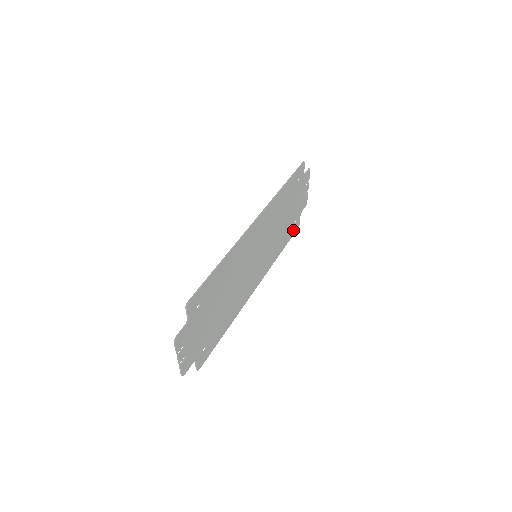
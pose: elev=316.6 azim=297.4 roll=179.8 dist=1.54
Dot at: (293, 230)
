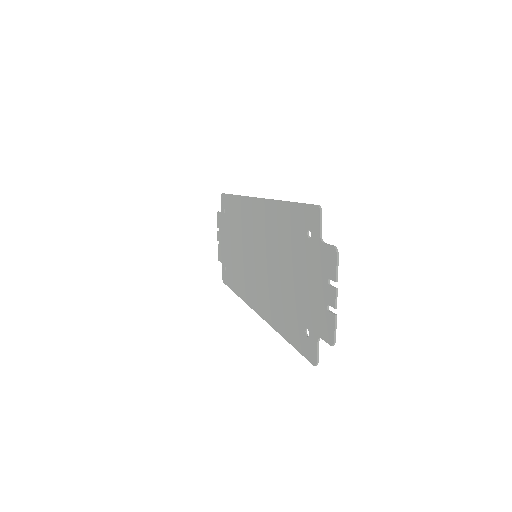
Dot at: (227, 278)
